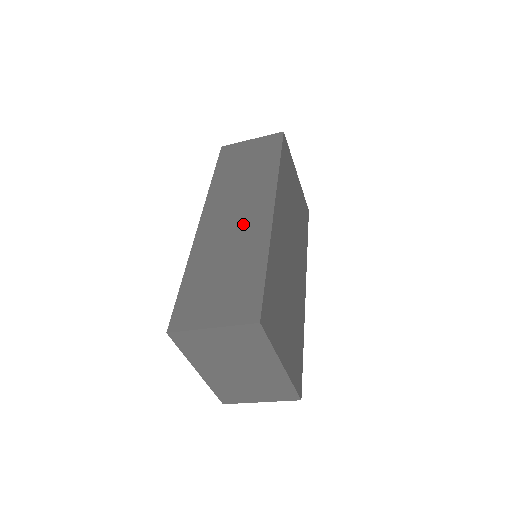
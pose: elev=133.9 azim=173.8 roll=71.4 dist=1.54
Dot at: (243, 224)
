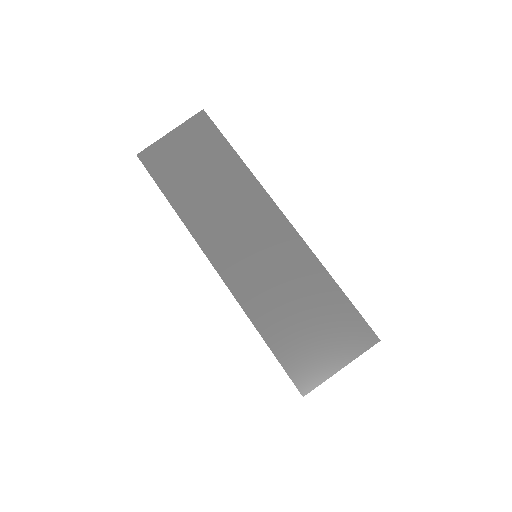
Dot at: (270, 250)
